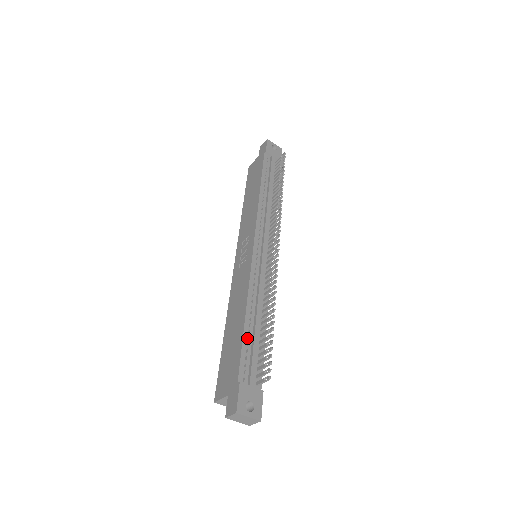
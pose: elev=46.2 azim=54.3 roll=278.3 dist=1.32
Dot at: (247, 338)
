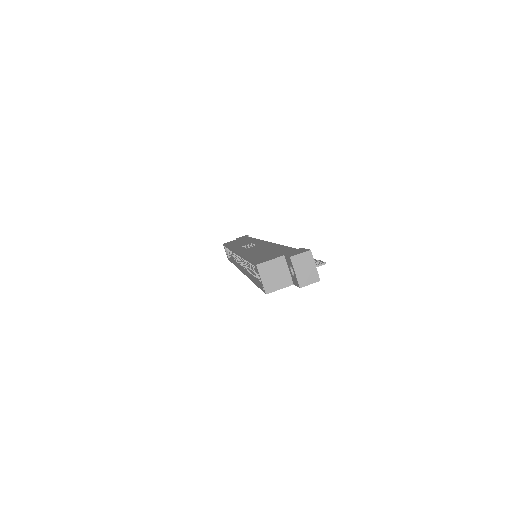
Dot at: occluded
